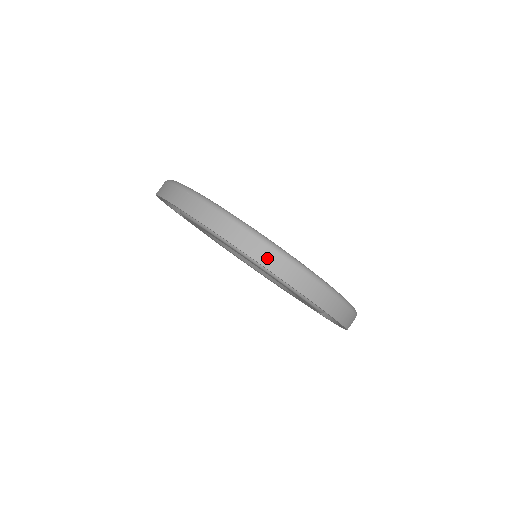
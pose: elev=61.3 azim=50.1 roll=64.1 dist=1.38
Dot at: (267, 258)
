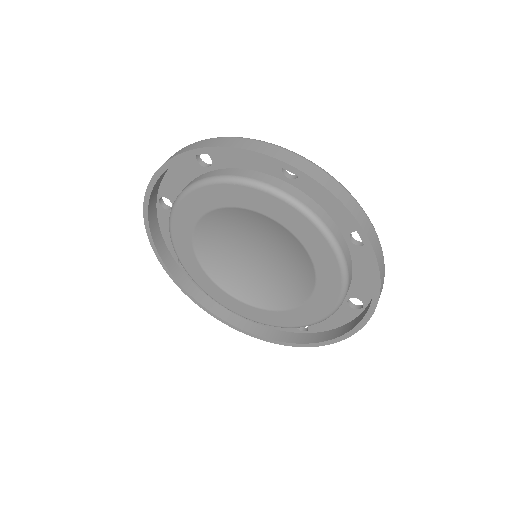
Dot at: (258, 147)
